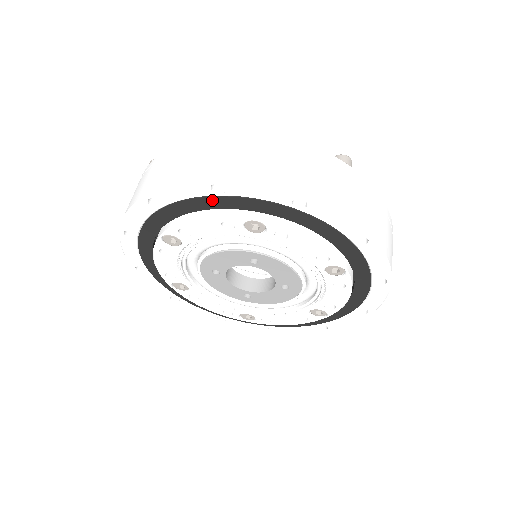
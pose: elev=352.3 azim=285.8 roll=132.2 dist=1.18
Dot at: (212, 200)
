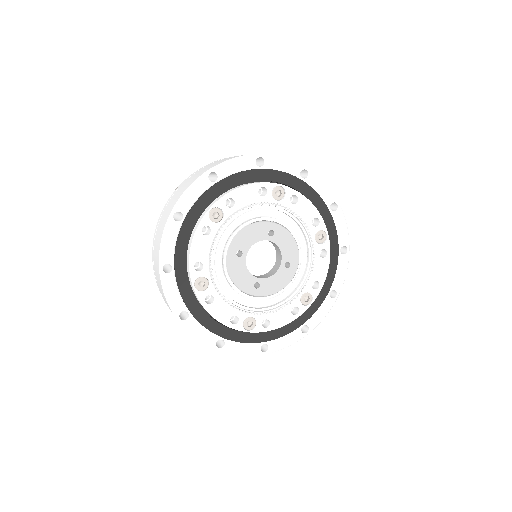
Dot at: (254, 173)
